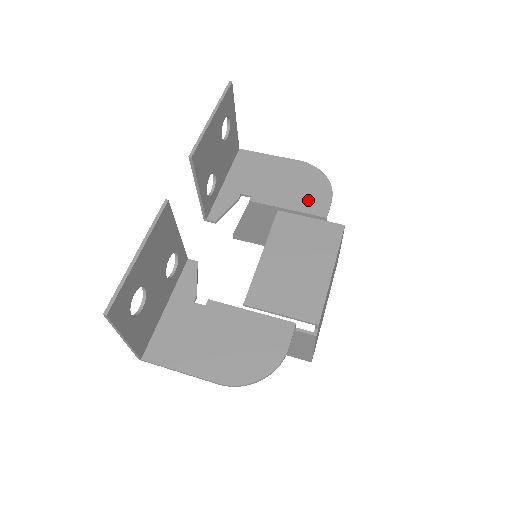
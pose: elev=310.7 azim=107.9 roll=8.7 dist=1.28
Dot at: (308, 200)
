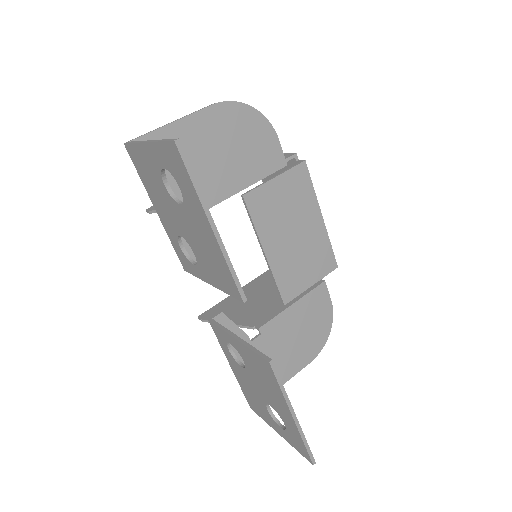
Dot at: (259, 158)
